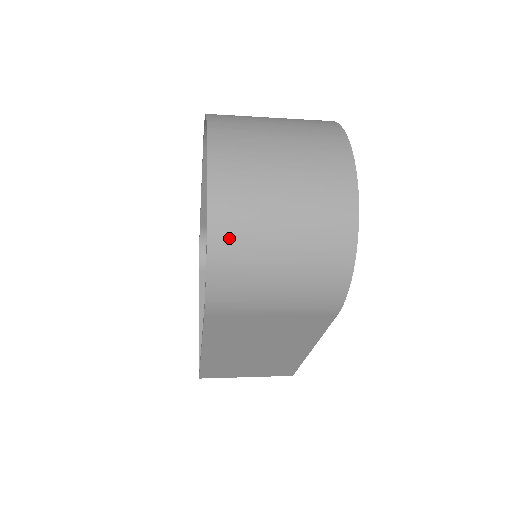
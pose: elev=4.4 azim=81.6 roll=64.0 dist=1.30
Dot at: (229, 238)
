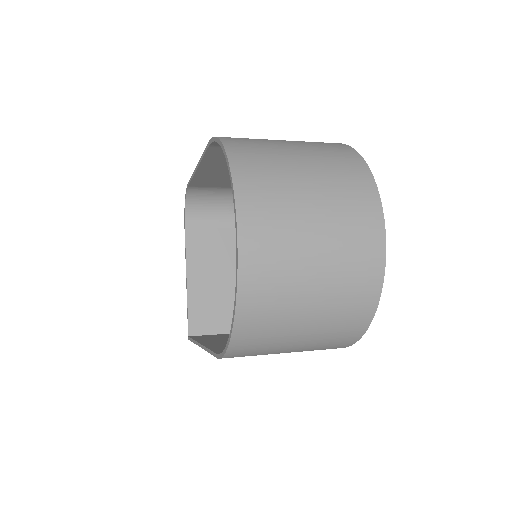
Dot at: (254, 324)
